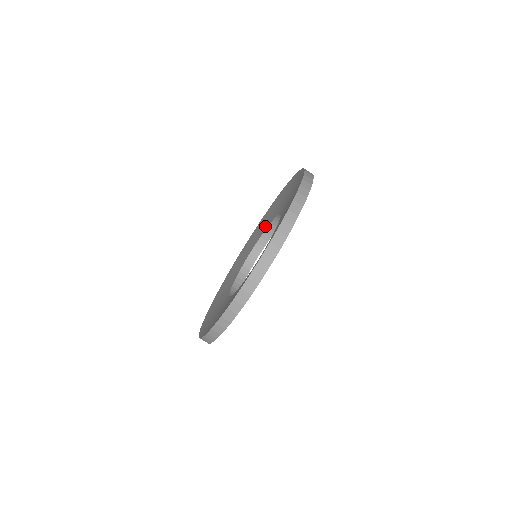
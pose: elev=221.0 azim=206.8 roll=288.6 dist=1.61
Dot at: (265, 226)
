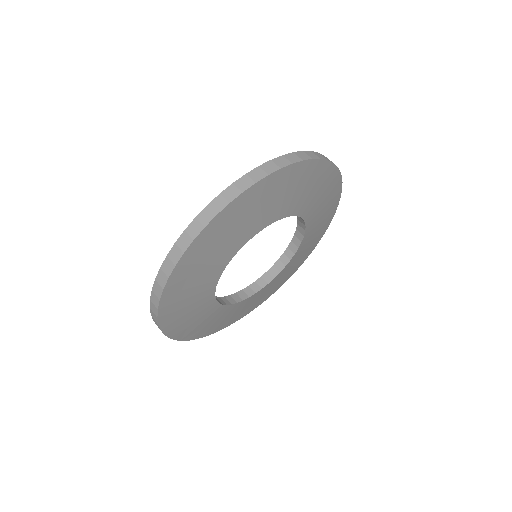
Dot at: occluded
